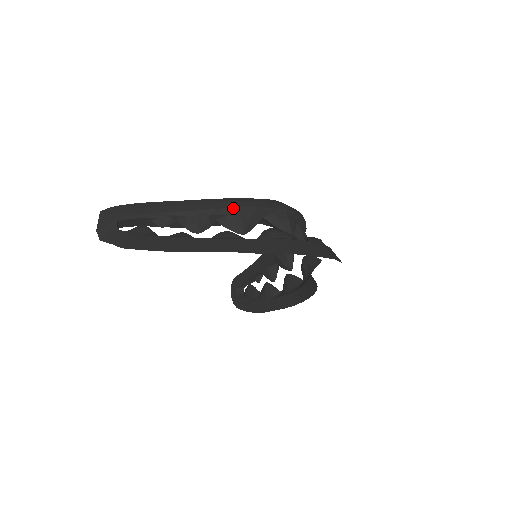
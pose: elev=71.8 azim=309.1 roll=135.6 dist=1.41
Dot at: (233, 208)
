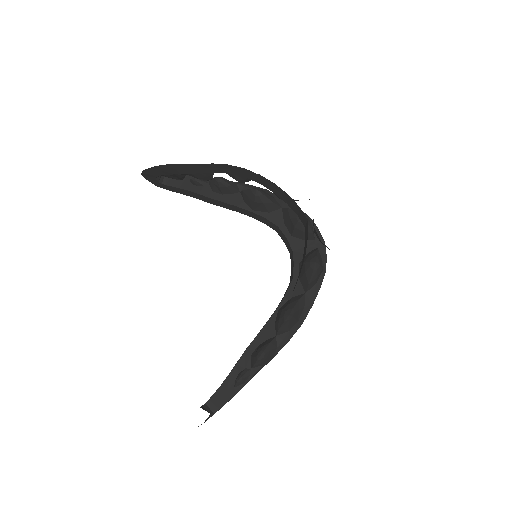
Dot at: (260, 188)
